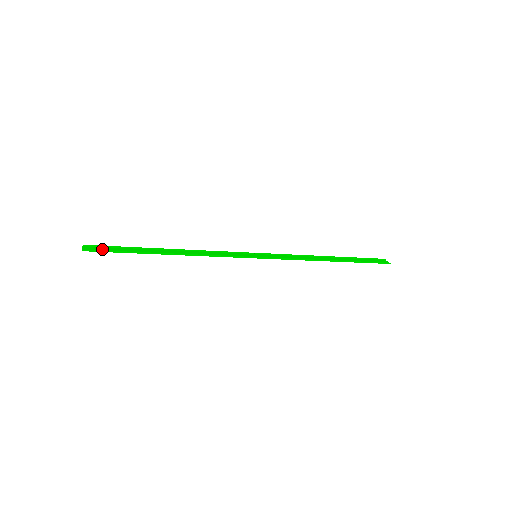
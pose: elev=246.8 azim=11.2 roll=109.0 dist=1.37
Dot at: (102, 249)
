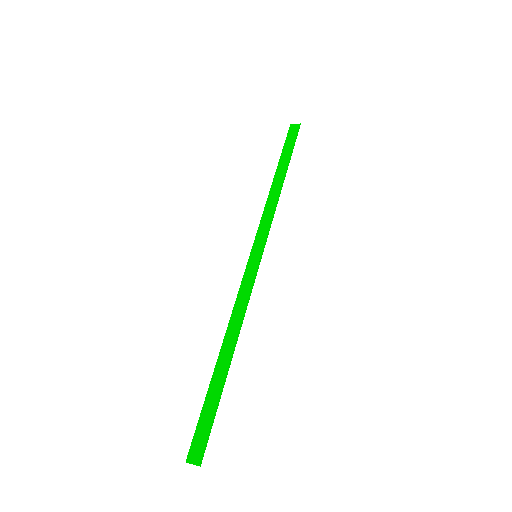
Dot at: (201, 439)
